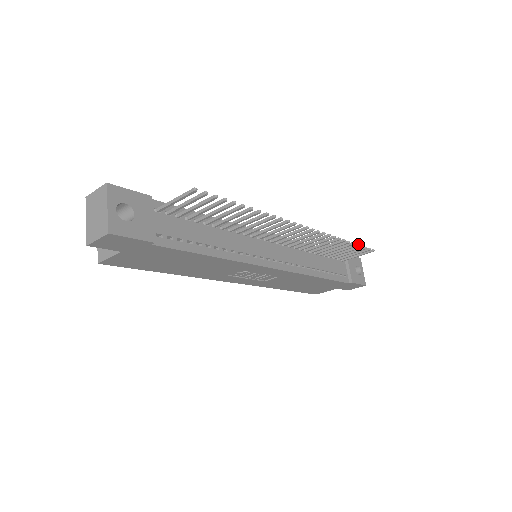
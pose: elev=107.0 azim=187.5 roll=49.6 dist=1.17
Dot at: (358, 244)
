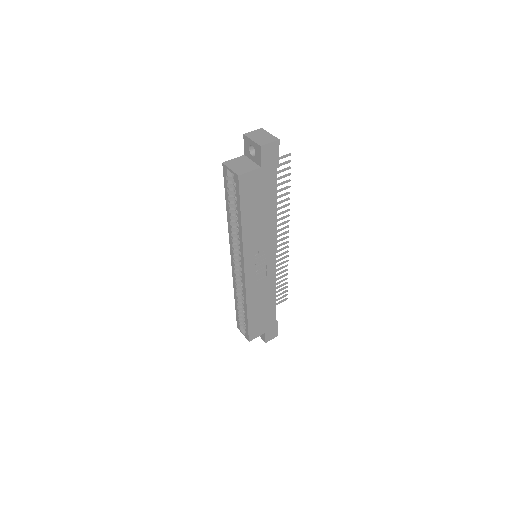
Dot at: occluded
